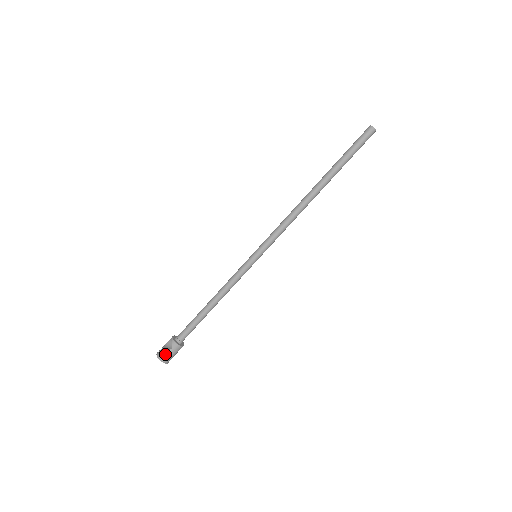
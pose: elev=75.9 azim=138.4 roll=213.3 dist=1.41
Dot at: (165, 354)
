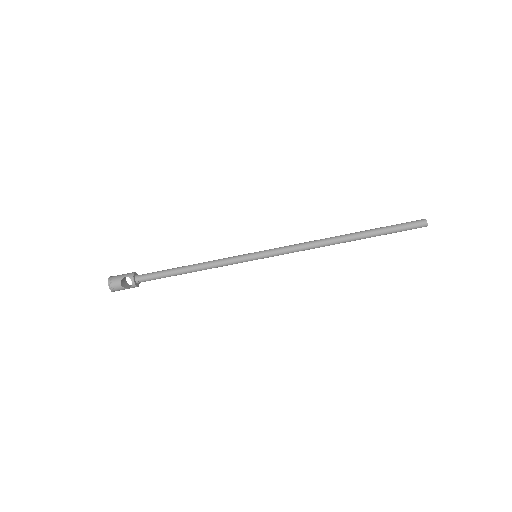
Dot at: (119, 289)
